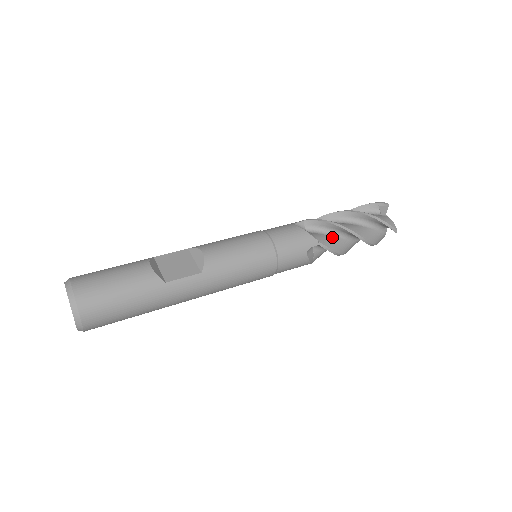
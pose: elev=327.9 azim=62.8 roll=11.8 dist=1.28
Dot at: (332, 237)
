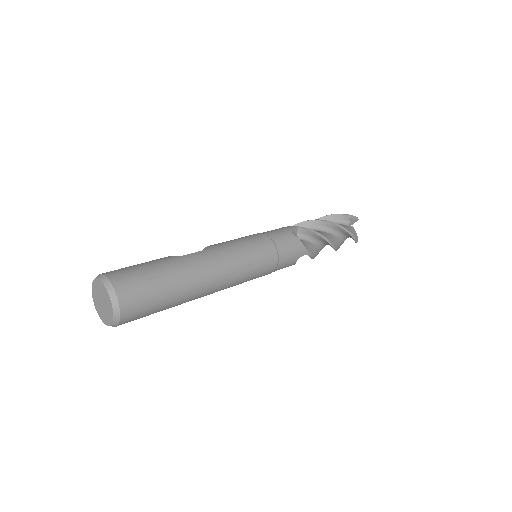
Dot at: occluded
